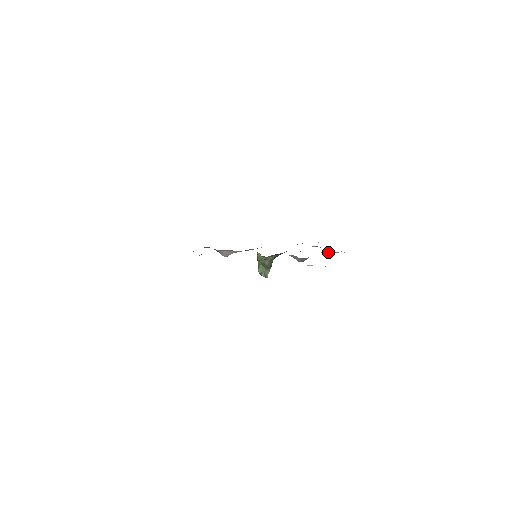
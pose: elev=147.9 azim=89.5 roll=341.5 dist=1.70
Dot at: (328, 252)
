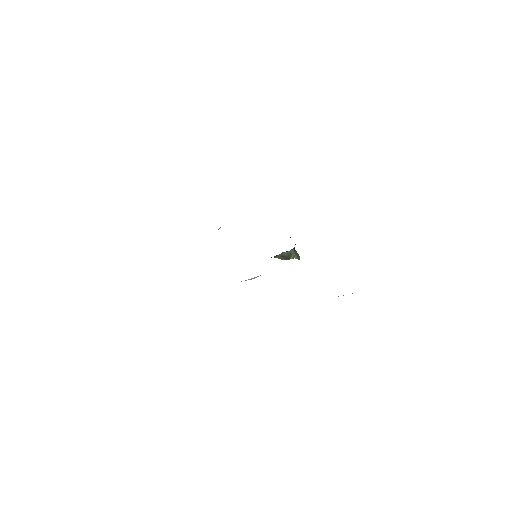
Dot at: occluded
